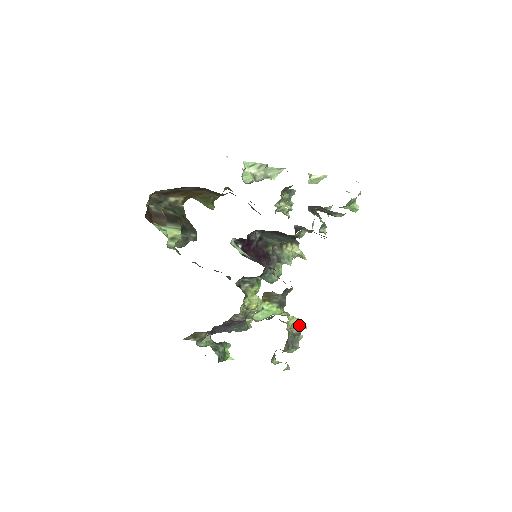
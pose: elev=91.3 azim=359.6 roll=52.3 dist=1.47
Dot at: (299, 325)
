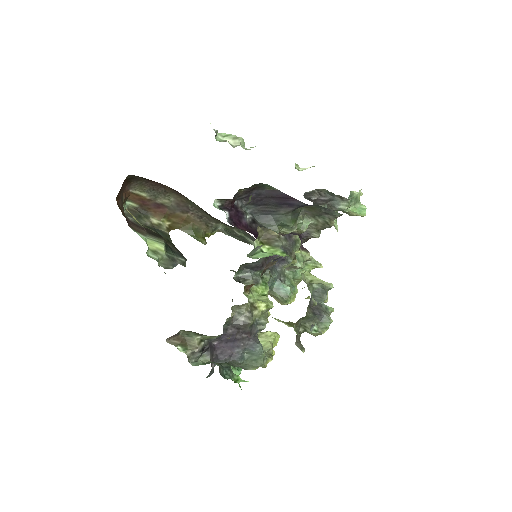
Dot at: (321, 282)
